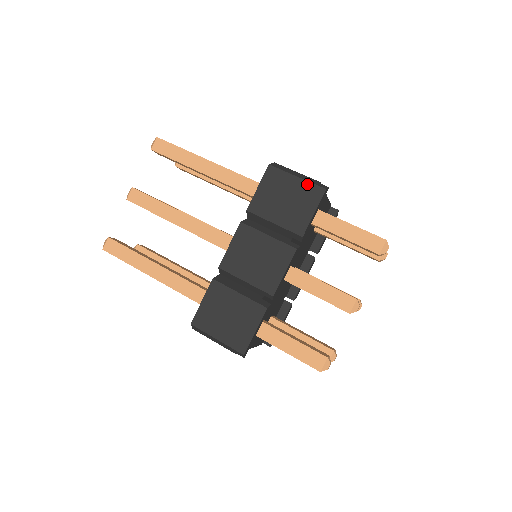
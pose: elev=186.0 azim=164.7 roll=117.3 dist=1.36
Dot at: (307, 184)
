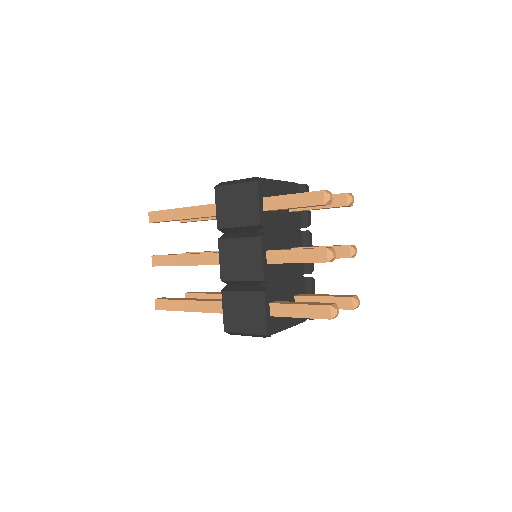
Dot at: (244, 185)
